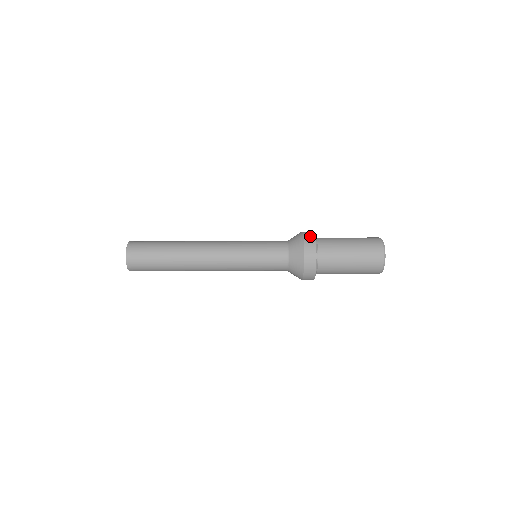
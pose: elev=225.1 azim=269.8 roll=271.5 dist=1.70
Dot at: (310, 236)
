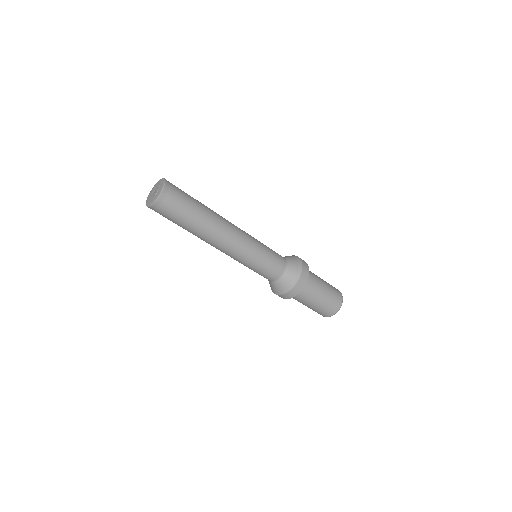
Dot at: (307, 268)
